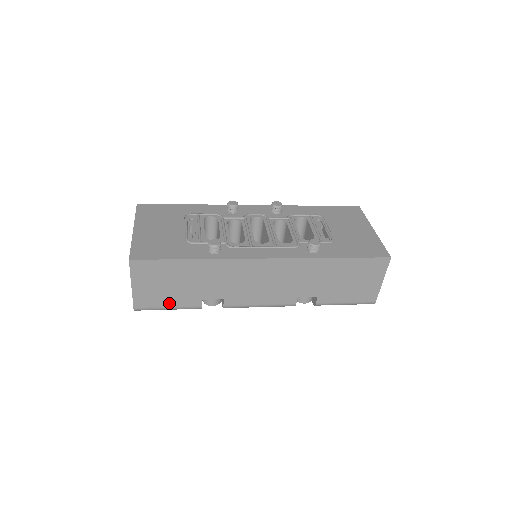
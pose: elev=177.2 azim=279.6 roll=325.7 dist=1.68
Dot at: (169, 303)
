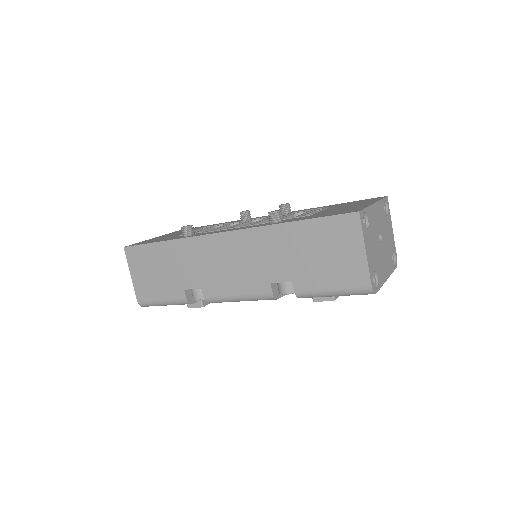
Dot at: (160, 295)
